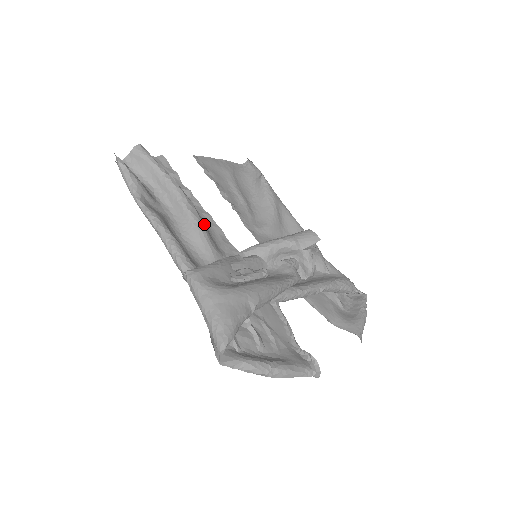
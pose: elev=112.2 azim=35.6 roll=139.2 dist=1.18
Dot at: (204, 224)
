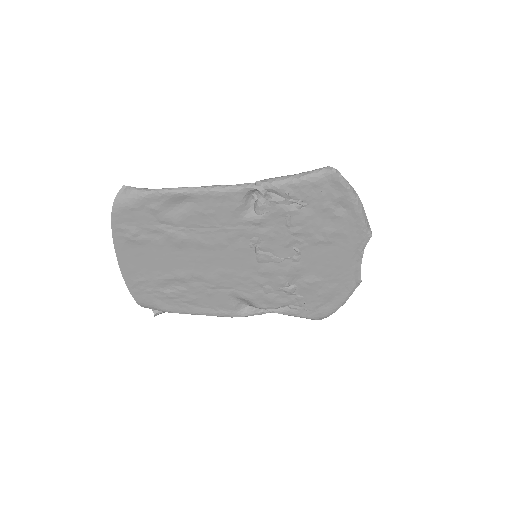
Dot at: occluded
